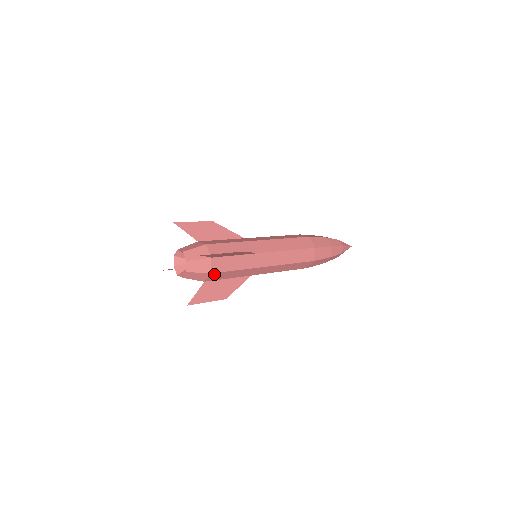
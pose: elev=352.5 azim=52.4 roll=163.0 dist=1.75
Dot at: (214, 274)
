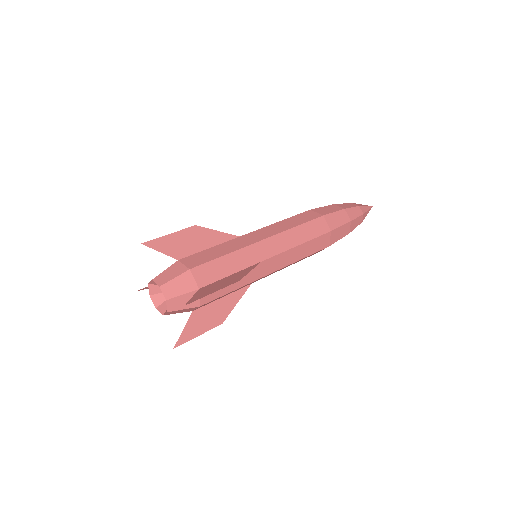
Dot at: (204, 304)
